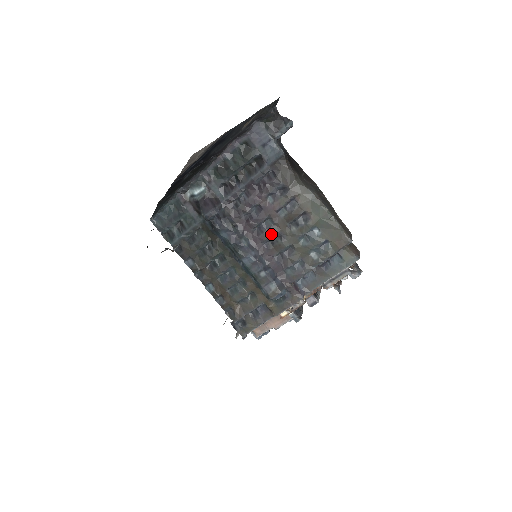
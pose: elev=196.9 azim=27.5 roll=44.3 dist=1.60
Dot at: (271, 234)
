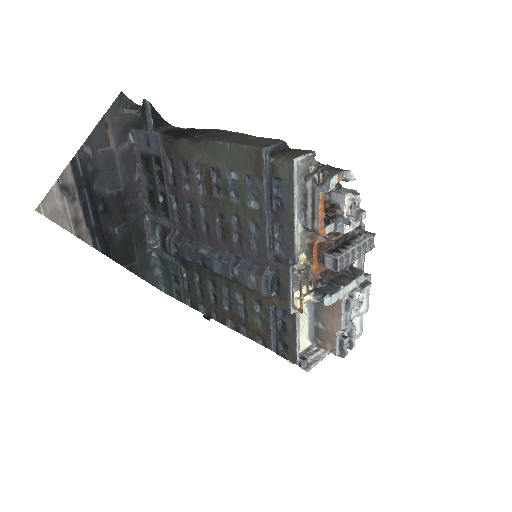
Dot at: (214, 221)
